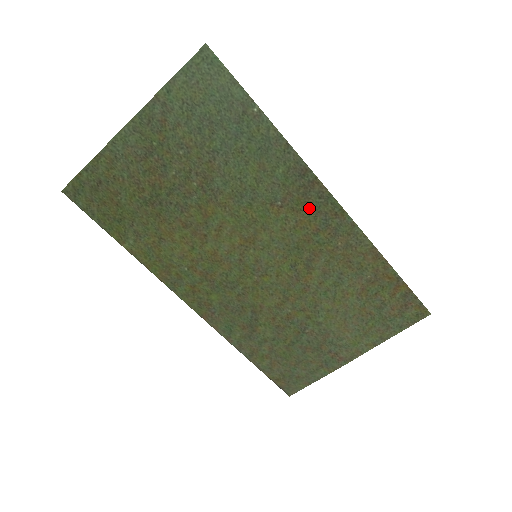
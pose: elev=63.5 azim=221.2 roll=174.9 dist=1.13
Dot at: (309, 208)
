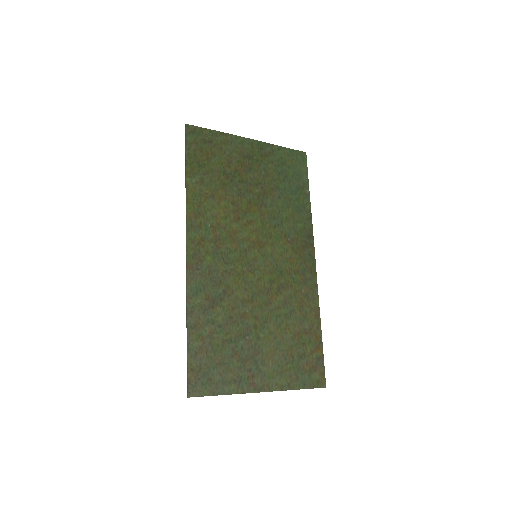
Dot at: (301, 256)
